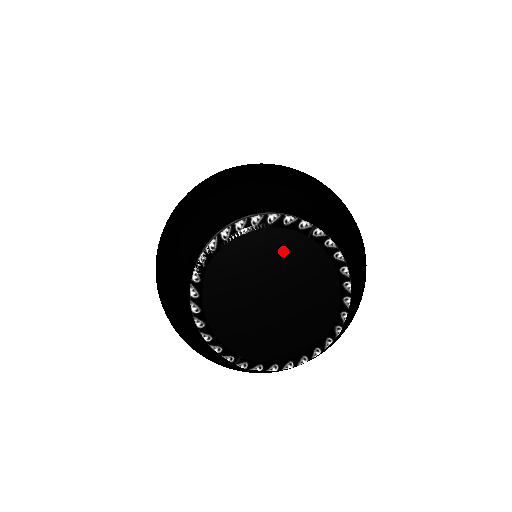
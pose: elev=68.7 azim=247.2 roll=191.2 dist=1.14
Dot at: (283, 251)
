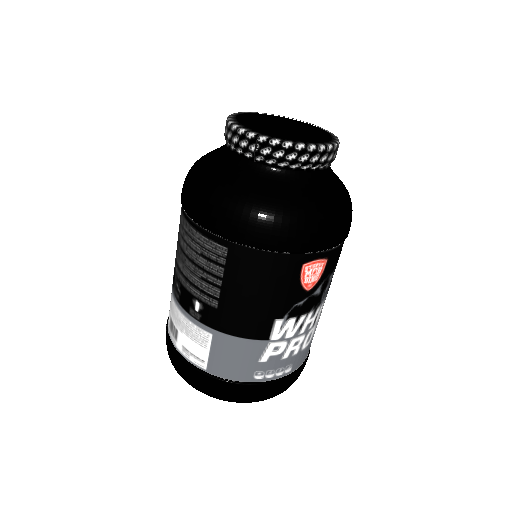
Dot at: (289, 123)
